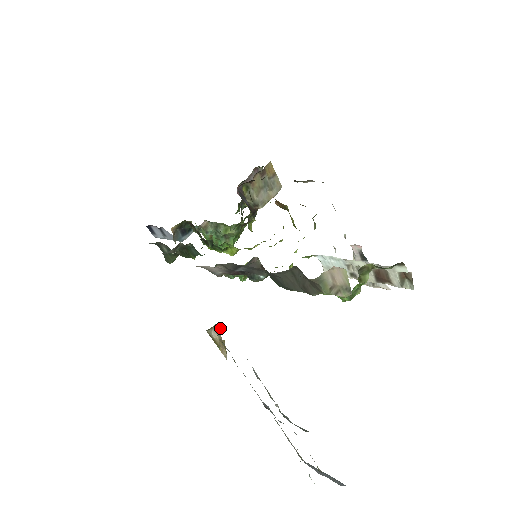
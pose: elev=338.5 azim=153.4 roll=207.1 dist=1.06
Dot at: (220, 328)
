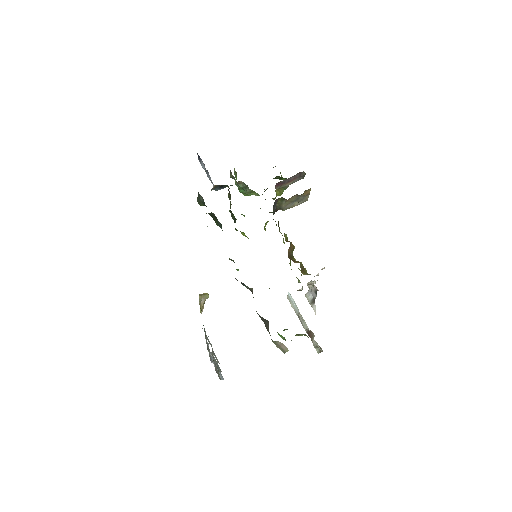
Dot at: occluded
